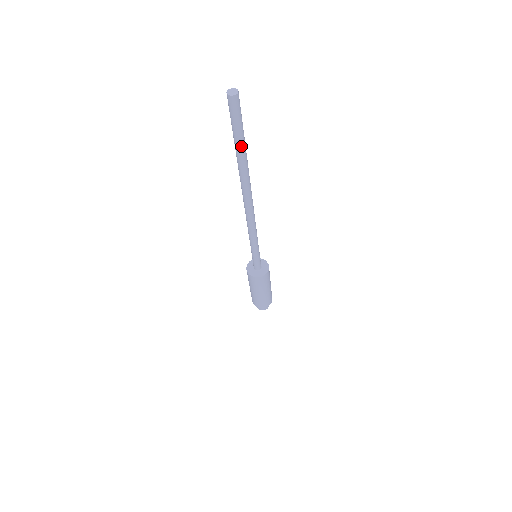
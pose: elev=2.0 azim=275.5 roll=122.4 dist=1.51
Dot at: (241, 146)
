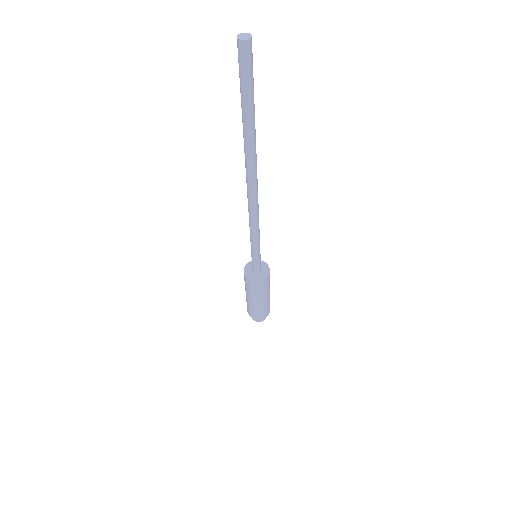
Dot at: (248, 111)
